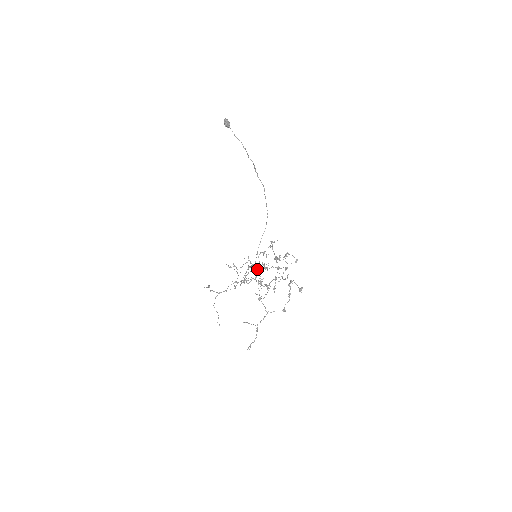
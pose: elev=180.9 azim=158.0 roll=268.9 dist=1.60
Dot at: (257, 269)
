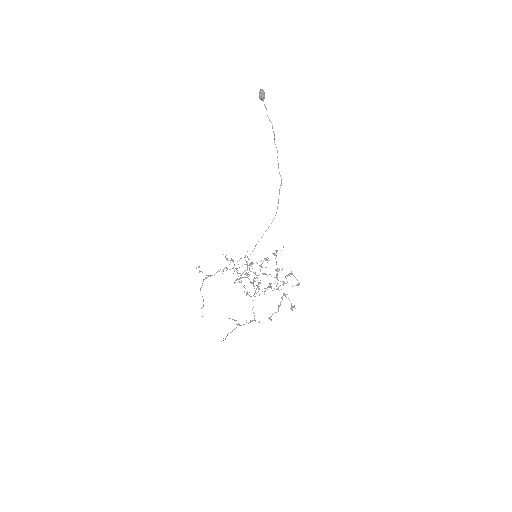
Dot at: occluded
